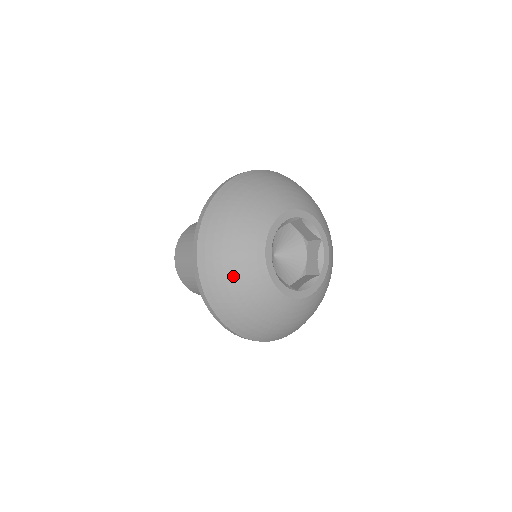
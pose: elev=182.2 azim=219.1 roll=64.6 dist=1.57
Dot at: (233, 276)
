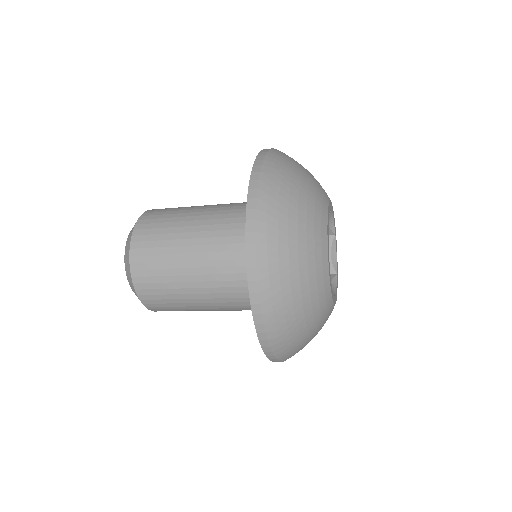
Dot at: (301, 286)
